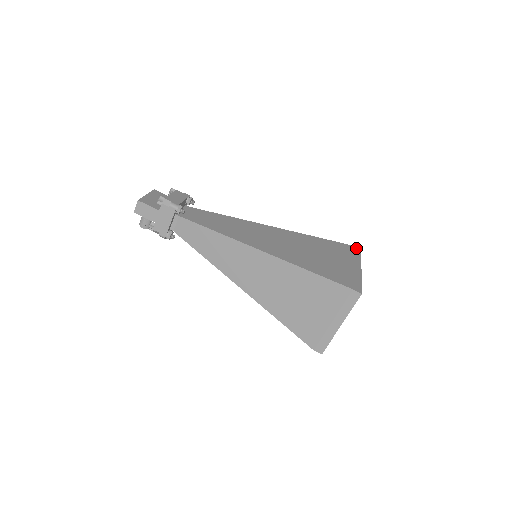
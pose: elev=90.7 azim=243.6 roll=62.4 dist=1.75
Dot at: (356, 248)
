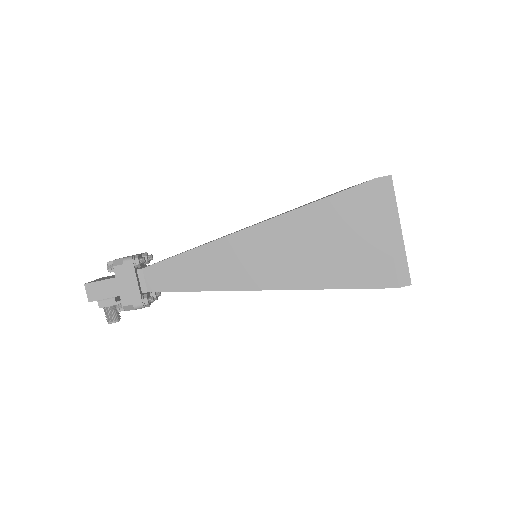
Dot at: occluded
